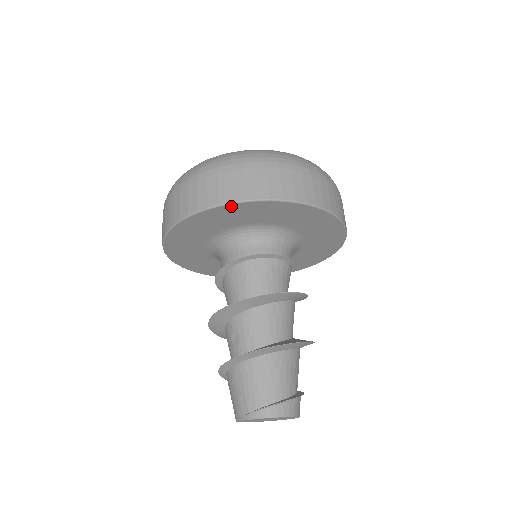
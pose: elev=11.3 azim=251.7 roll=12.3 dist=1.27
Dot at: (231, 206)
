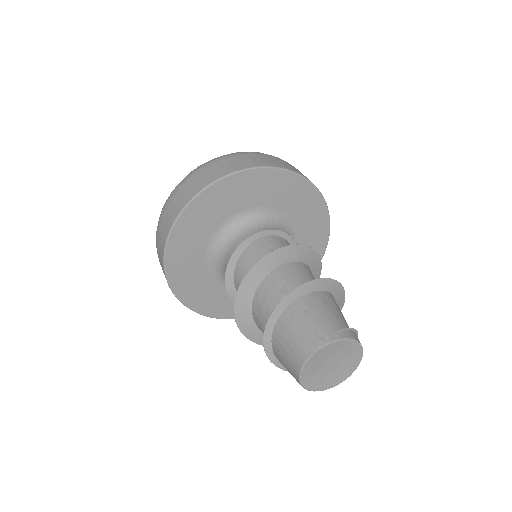
Dot at: (275, 172)
